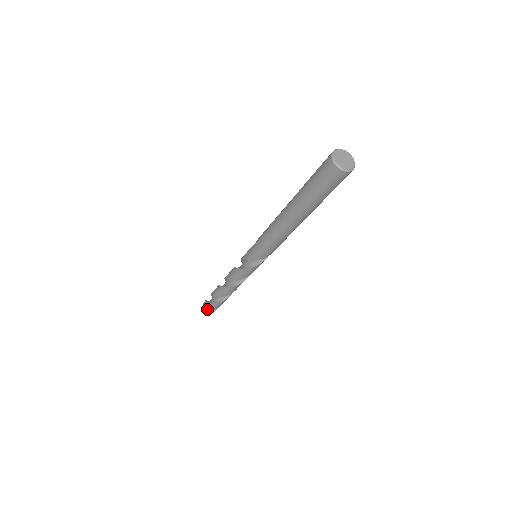
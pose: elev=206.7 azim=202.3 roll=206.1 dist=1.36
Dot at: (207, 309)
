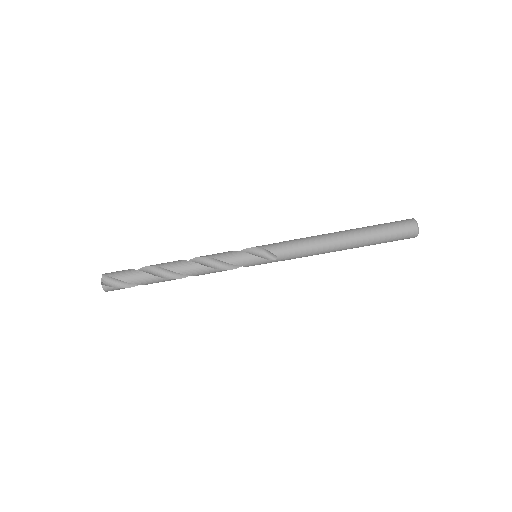
Dot at: (111, 273)
